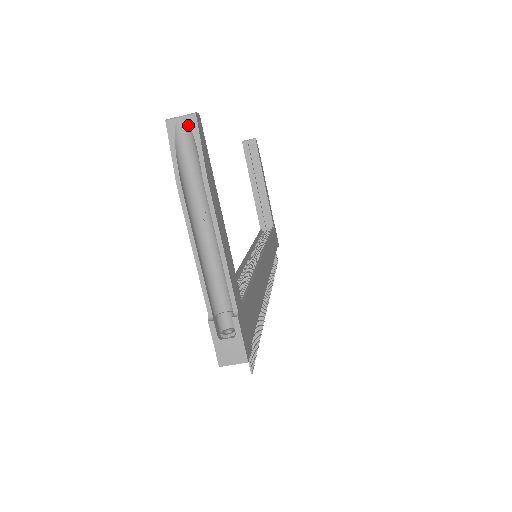
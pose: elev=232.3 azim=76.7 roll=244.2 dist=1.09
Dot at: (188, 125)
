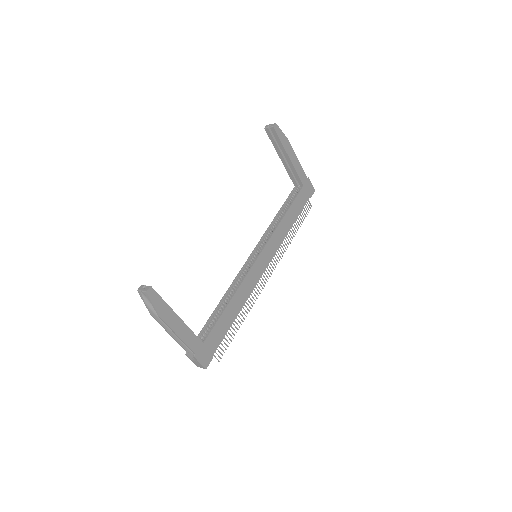
Dot at: (146, 295)
